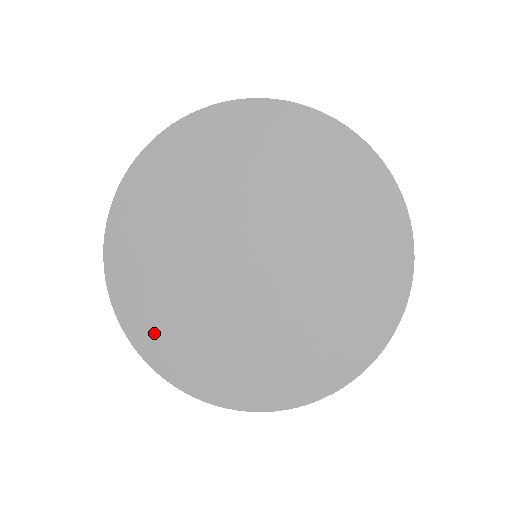
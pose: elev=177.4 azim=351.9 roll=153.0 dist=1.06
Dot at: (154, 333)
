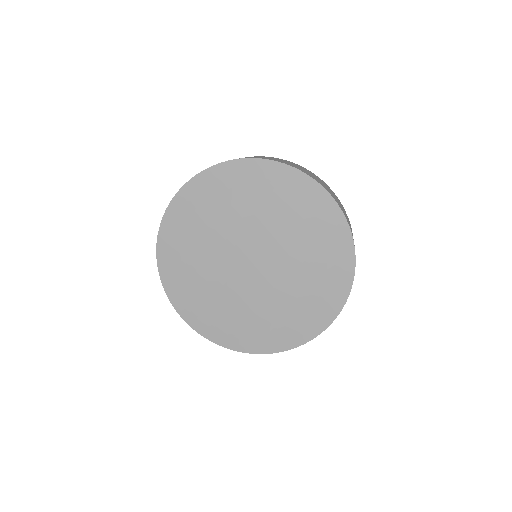
Dot at: (177, 279)
